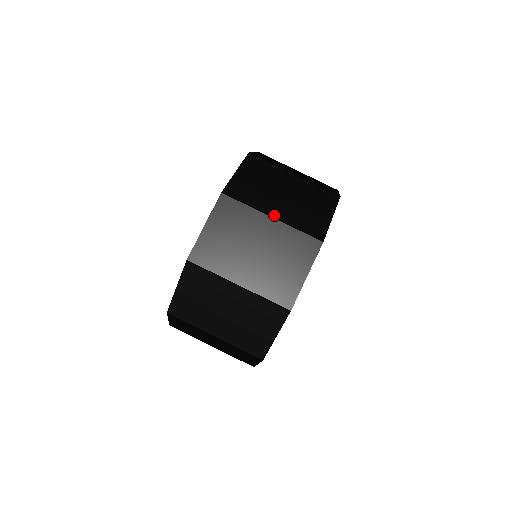
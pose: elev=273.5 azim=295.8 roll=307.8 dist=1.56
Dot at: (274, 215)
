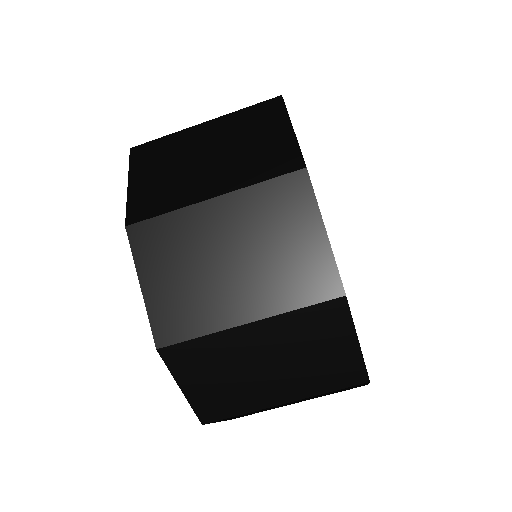
Dot at: (214, 193)
